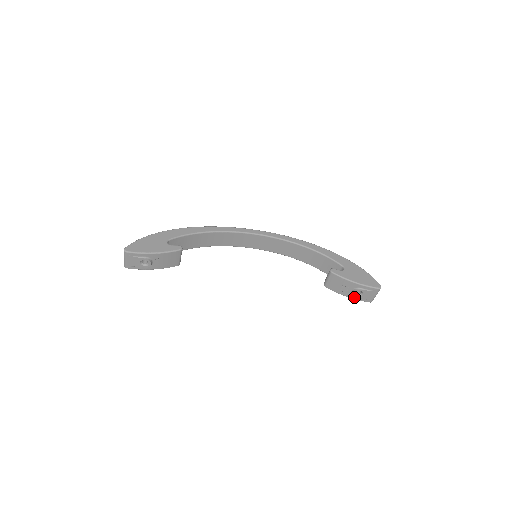
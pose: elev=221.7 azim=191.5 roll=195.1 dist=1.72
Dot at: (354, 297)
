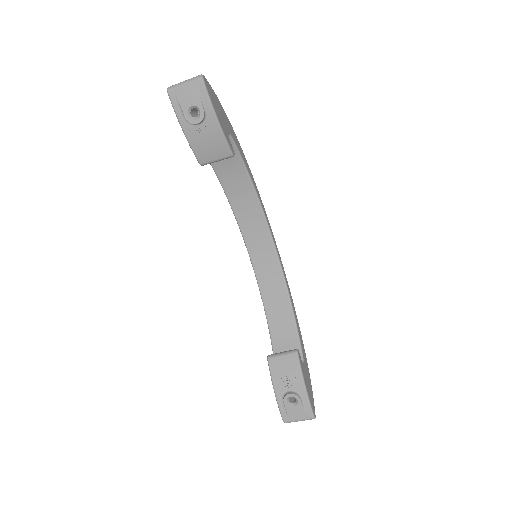
Dot at: (281, 399)
